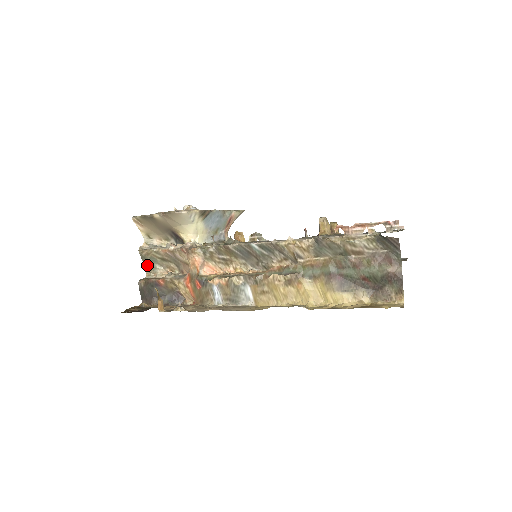
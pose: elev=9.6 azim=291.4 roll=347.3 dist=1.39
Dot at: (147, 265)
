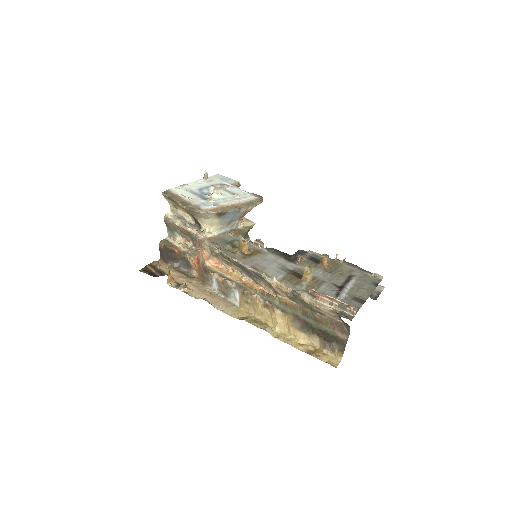
Dot at: (169, 229)
